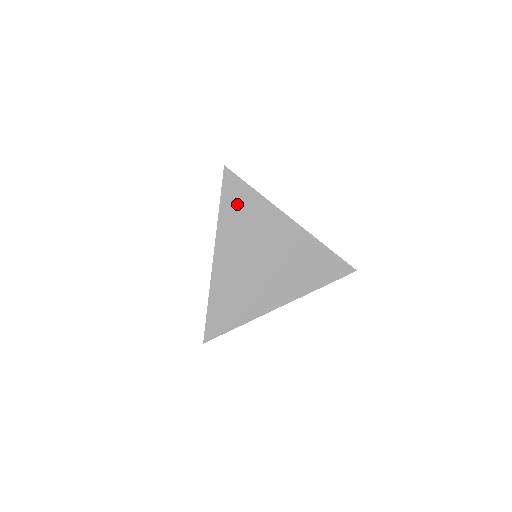
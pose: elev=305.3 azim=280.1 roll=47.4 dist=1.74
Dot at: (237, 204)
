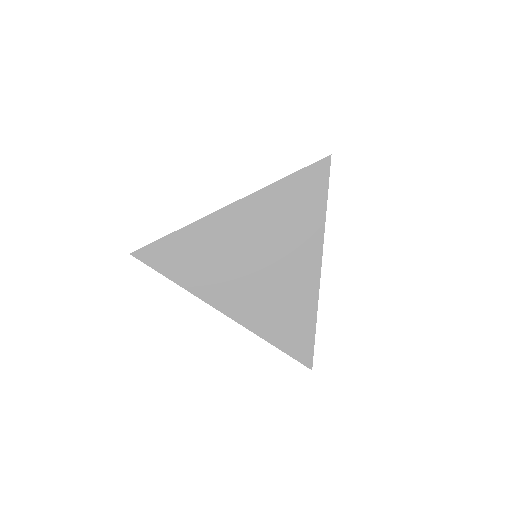
Dot at: (301, 193)
